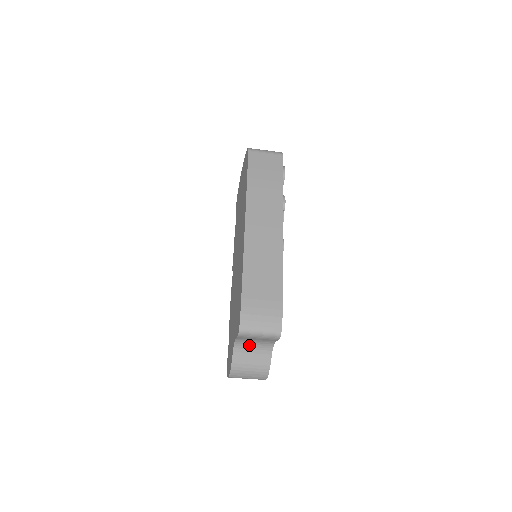
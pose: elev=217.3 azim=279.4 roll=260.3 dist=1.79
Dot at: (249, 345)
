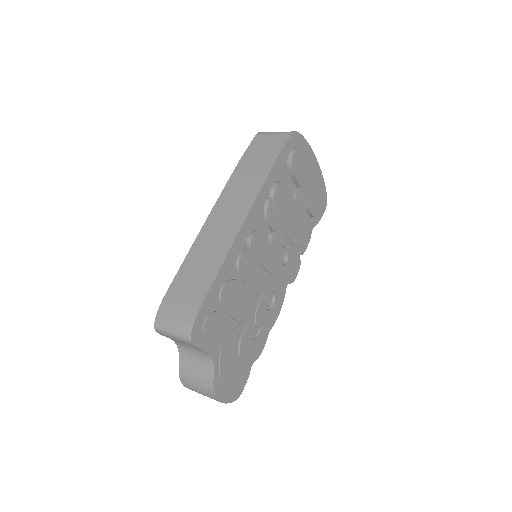
Dot at: (190, 351)
